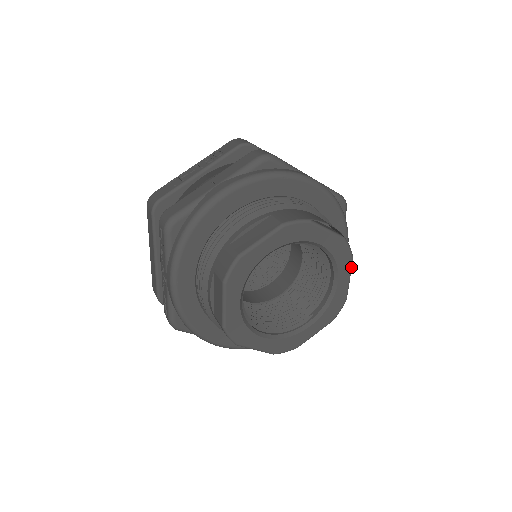
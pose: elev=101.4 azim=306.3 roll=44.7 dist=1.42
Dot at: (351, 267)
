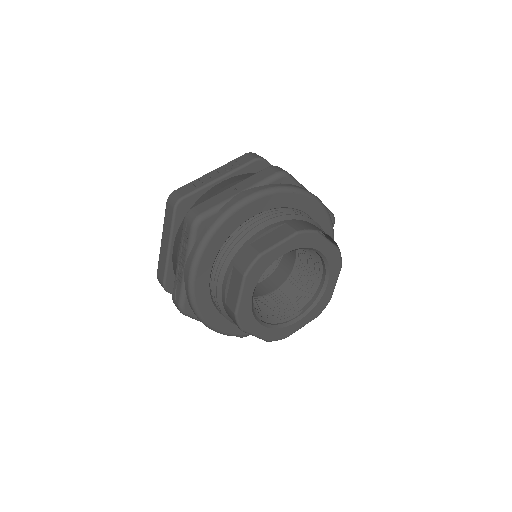
Dot at: (339, 273)
